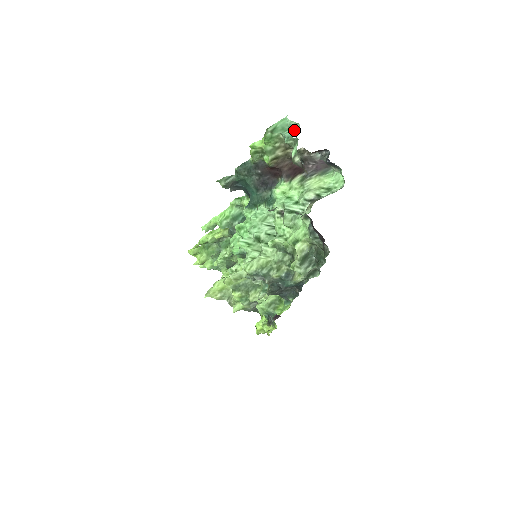
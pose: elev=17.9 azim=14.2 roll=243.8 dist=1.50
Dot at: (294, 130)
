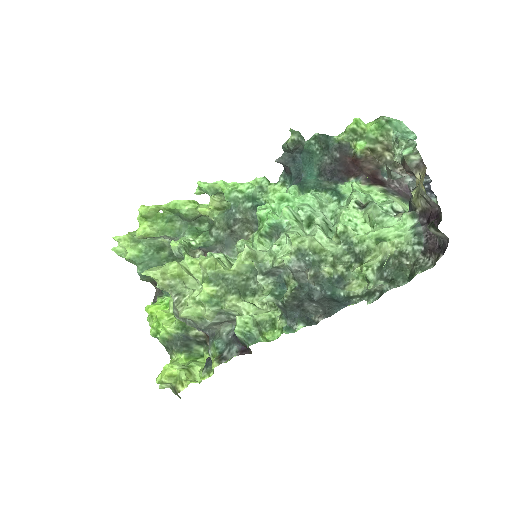
Dot at: (407, 136)
